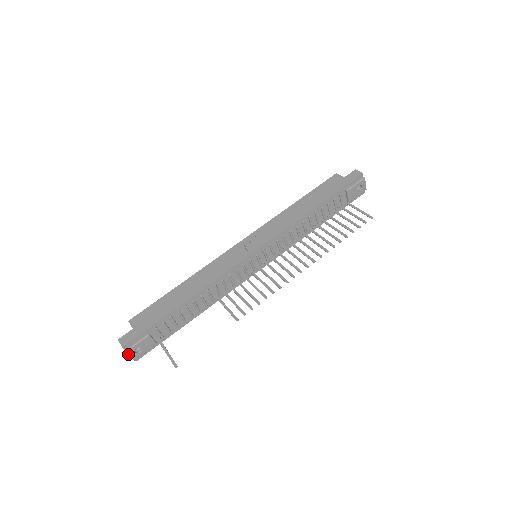
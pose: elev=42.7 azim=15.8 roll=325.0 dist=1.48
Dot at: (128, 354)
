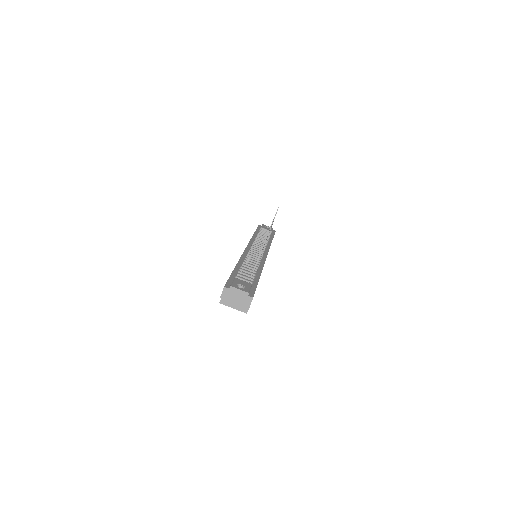
Dot at: (235, 288)
